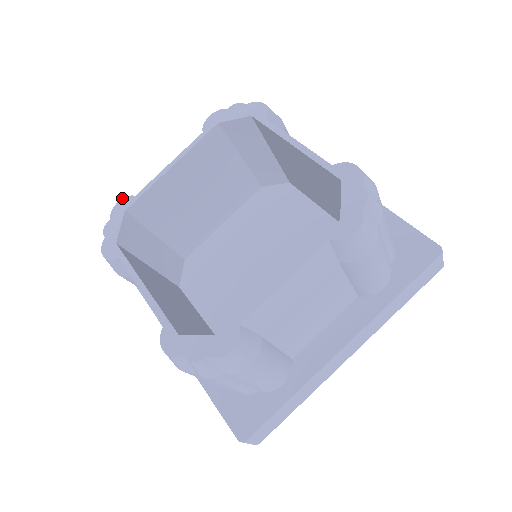
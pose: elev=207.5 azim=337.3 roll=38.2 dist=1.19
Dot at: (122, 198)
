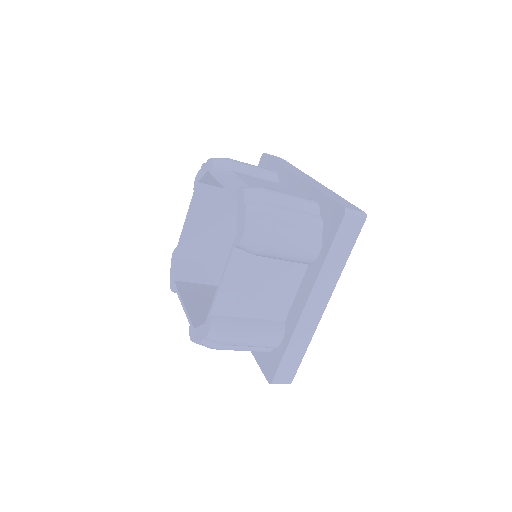
Dot at: occluded
